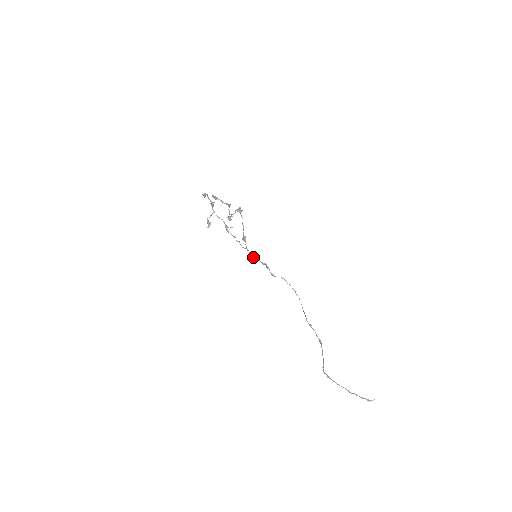
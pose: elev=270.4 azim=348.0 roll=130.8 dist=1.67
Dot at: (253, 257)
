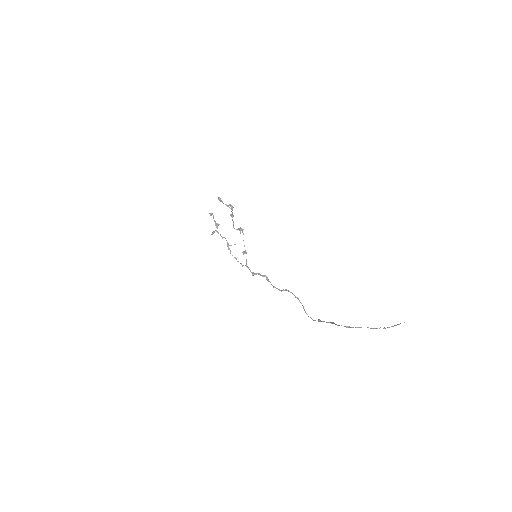
Dot at: (253, 274)
